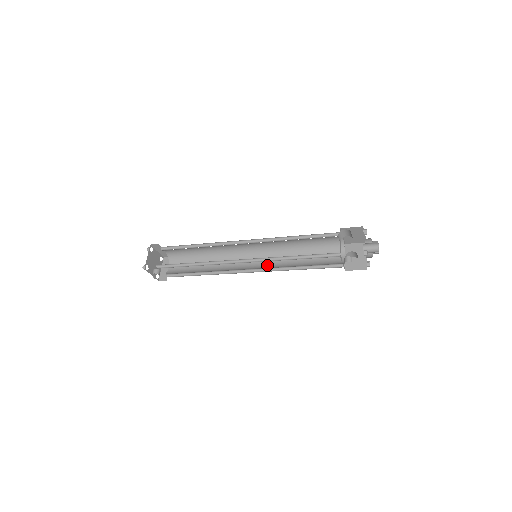
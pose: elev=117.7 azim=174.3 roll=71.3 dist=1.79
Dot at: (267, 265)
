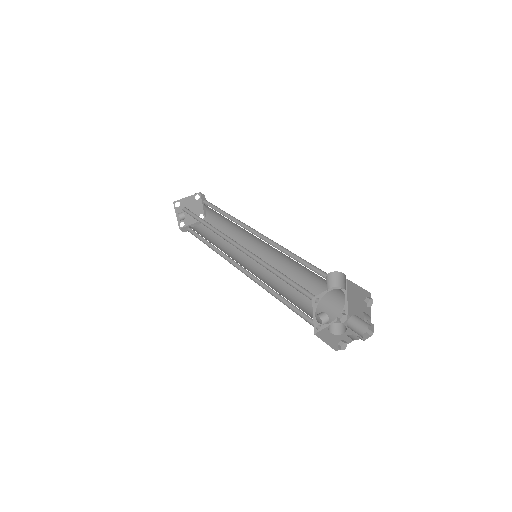
Dot at: (259, 275)
